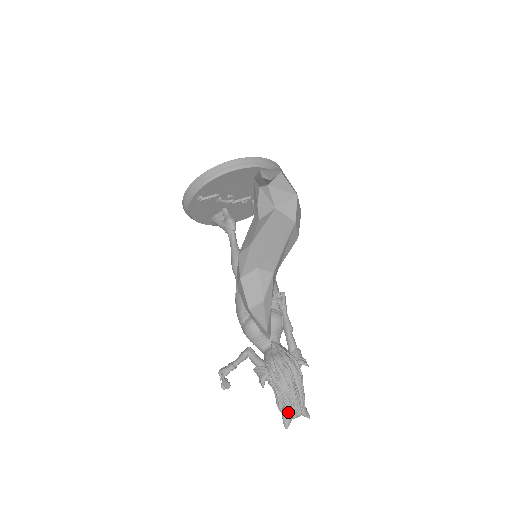
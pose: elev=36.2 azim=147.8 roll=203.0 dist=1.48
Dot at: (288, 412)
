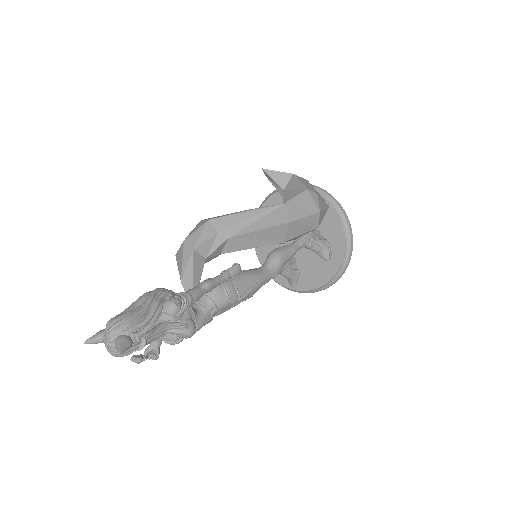
Dot at: (104, 329)
